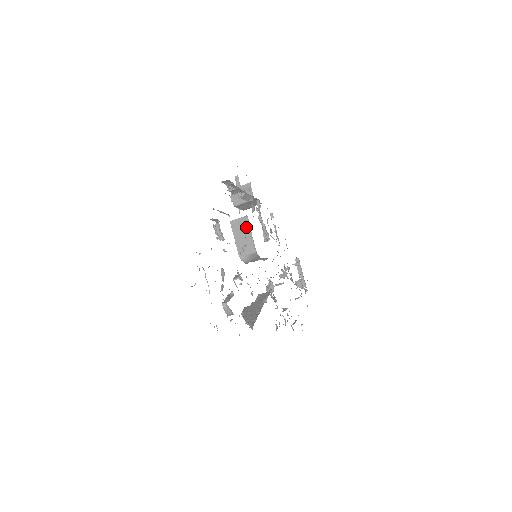
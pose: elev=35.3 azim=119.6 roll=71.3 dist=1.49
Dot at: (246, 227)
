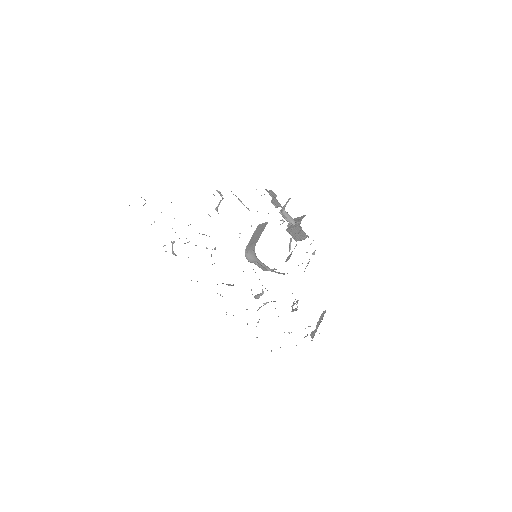
Dot at: (262, 230)
